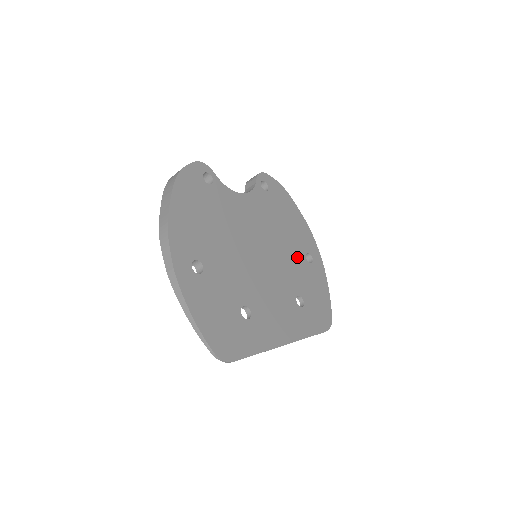
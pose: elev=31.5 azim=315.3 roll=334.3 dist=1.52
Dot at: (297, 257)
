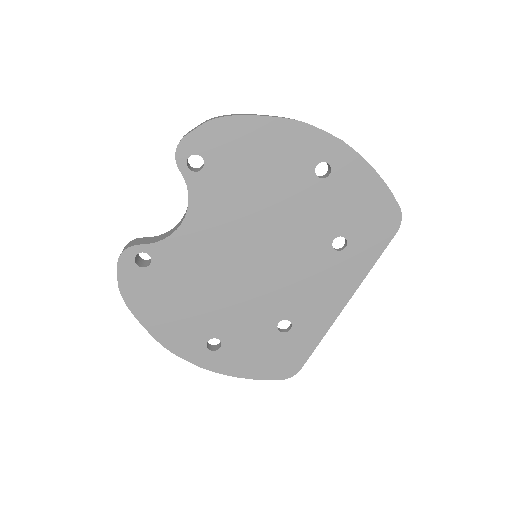
Dot at: (304, 195)
